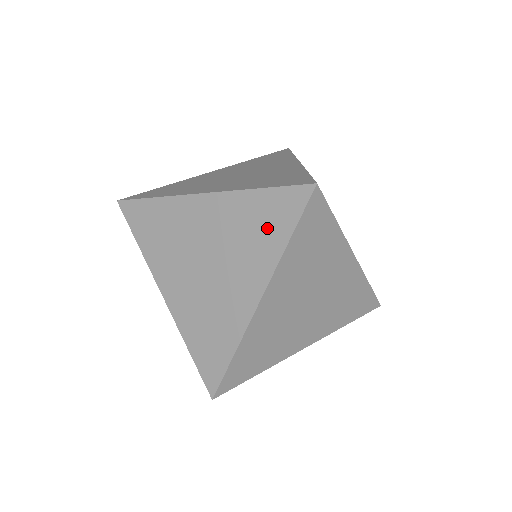
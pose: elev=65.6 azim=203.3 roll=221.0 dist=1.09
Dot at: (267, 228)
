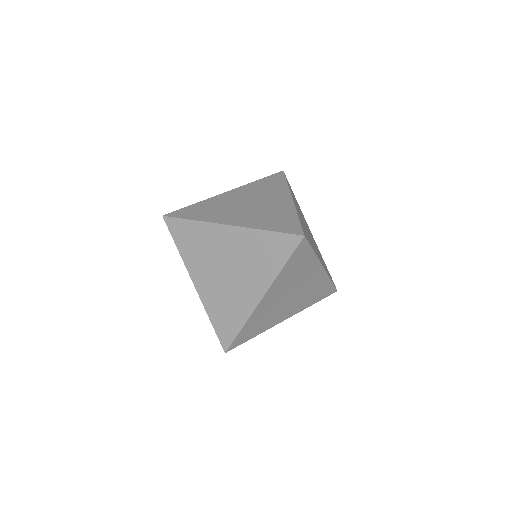
Dot at: (270, 256)
